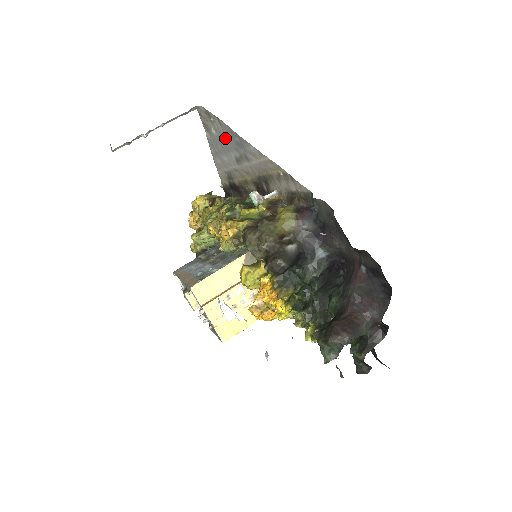
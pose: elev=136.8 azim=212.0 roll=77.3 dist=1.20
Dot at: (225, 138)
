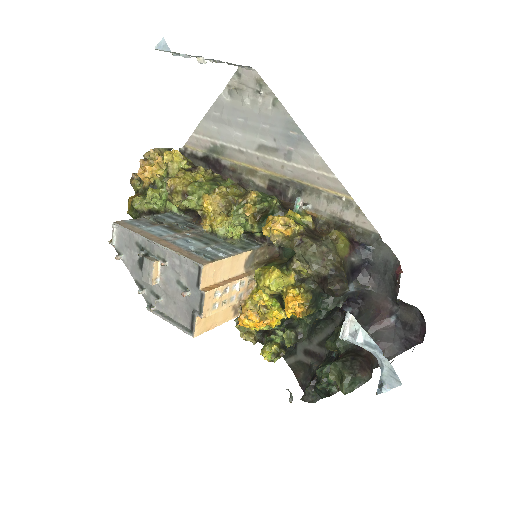
Dot at: (266, 120)
